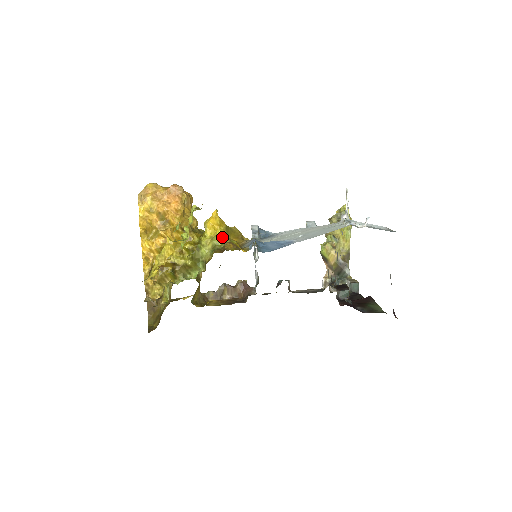
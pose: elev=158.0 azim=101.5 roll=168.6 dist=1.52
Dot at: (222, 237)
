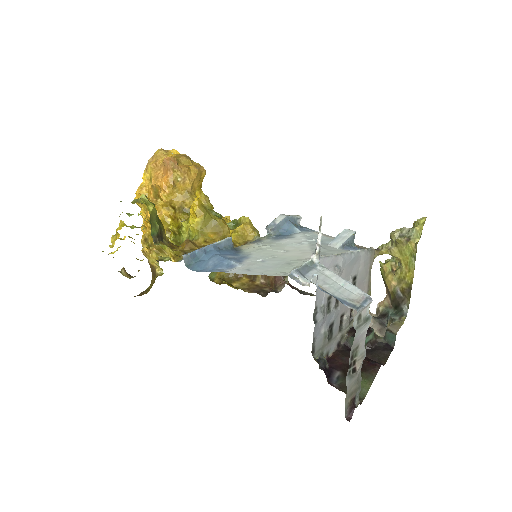
Dot at: (195, 230)
